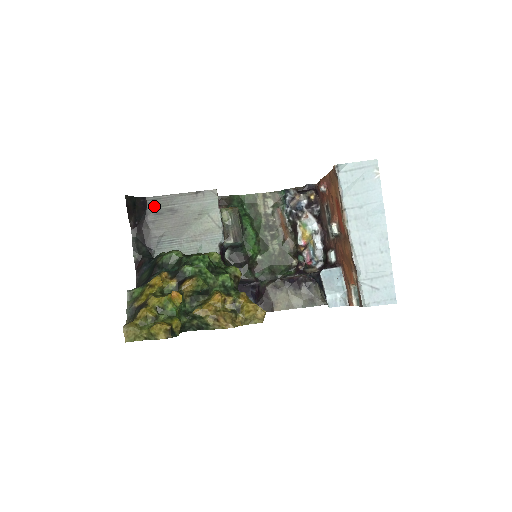
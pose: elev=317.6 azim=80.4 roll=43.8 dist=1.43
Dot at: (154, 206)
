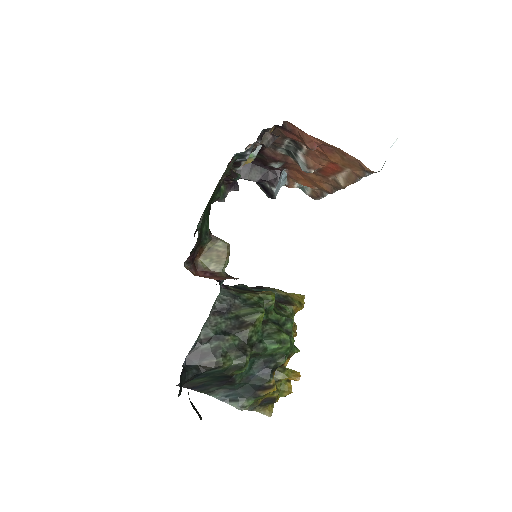
Dot at: occluded
